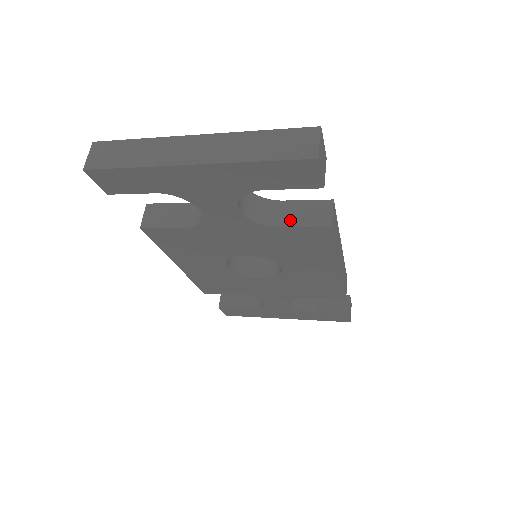
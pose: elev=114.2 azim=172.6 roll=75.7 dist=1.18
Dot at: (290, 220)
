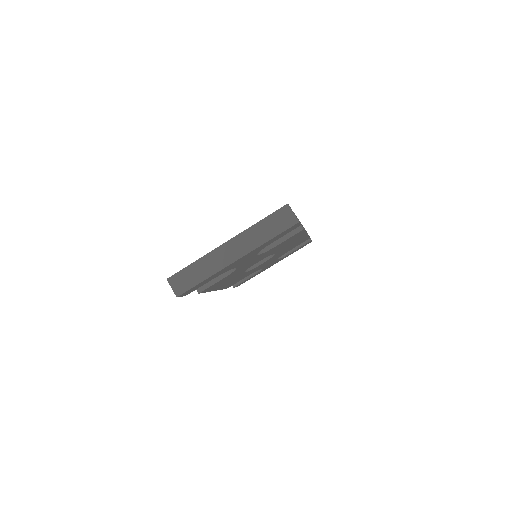
Dot at: (280, 238)
